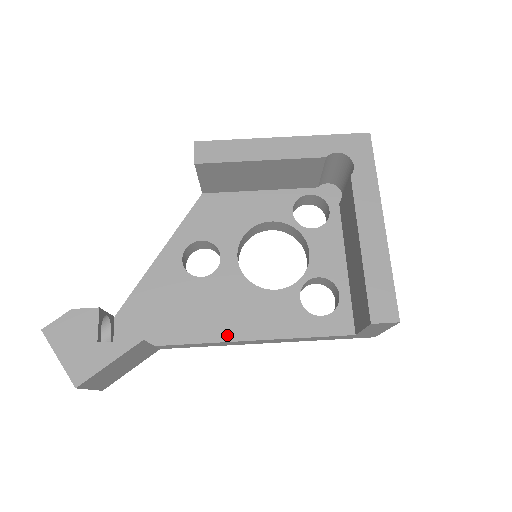
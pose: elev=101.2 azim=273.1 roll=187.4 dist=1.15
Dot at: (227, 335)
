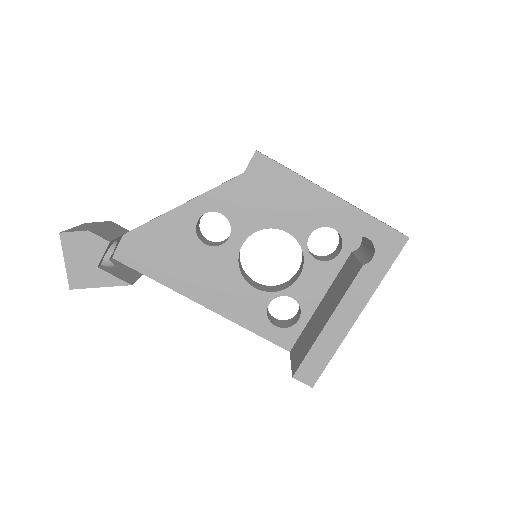
Dot at: (200, 298)
